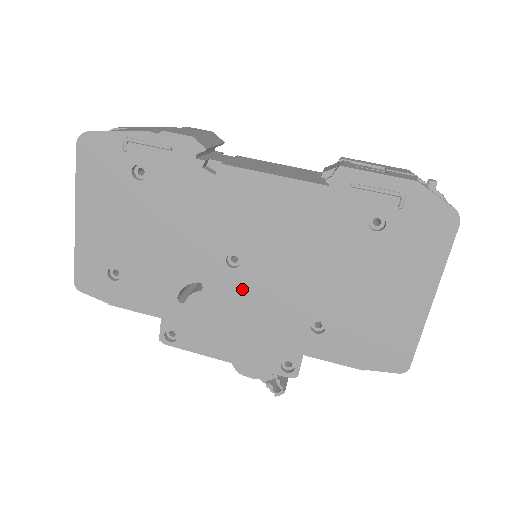
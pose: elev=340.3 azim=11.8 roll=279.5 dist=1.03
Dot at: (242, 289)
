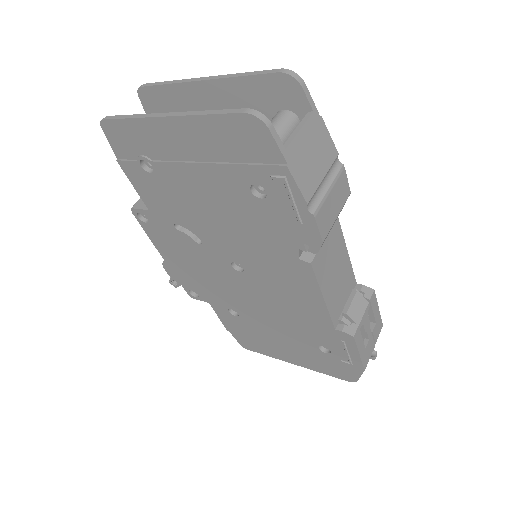
Dot at: (222, 271)
